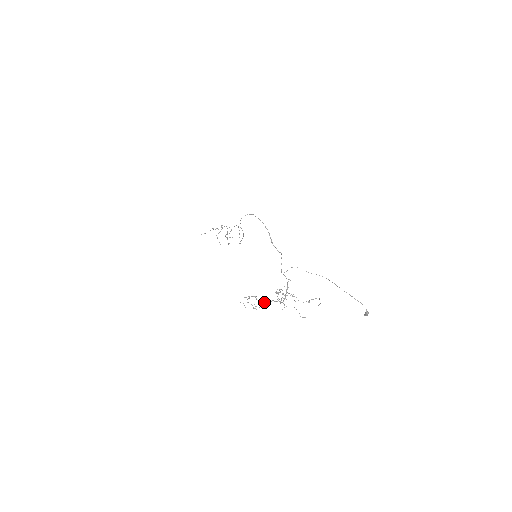
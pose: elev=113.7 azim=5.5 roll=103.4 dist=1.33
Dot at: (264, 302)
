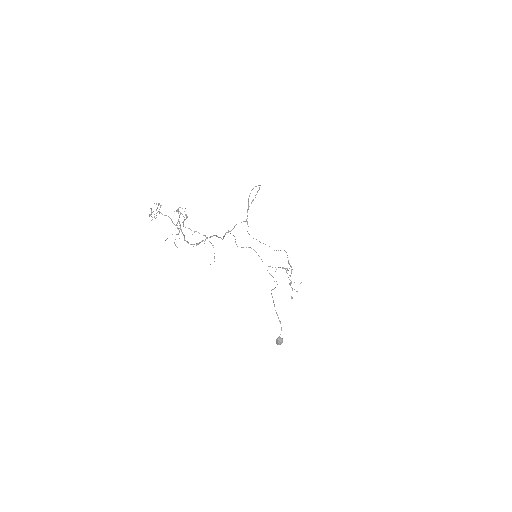
Dot at: occluded
